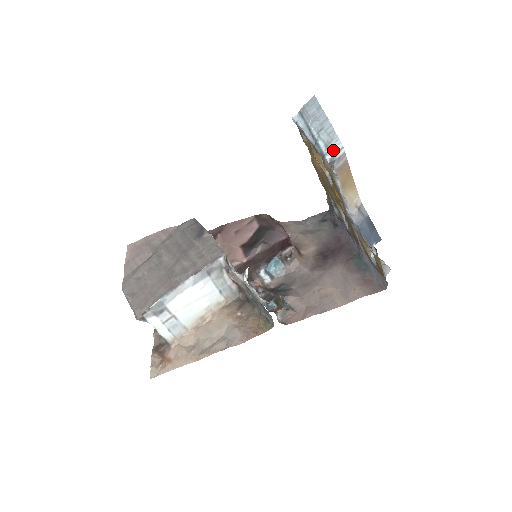
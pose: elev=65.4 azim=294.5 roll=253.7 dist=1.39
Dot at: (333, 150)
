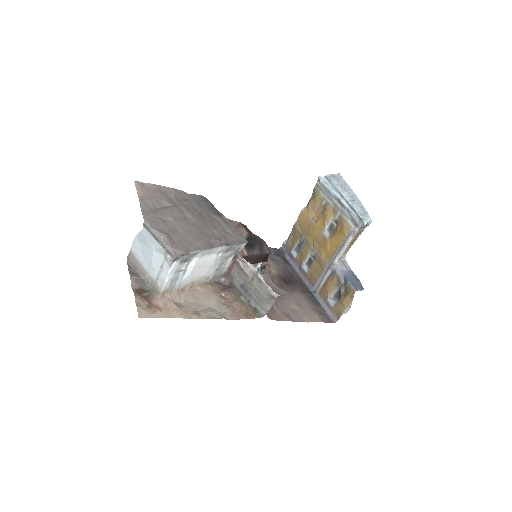
Dot at: (367, 219)
